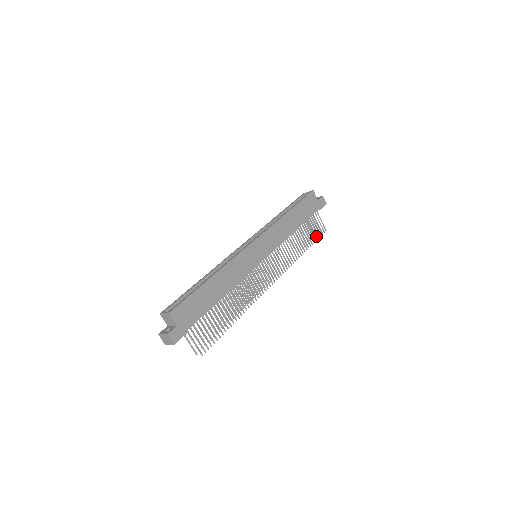
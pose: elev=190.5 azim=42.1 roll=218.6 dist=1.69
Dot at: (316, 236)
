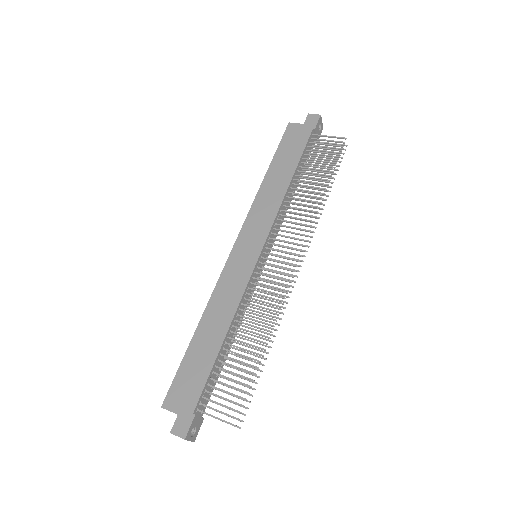
Dot at: occluded
